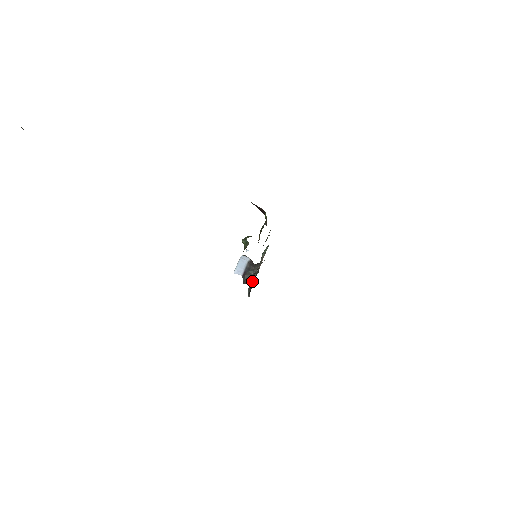
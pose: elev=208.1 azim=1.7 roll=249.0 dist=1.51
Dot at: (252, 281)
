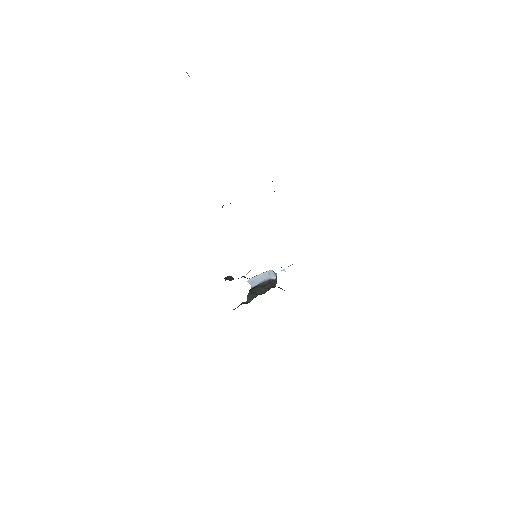
Dot at: (253, 297)
